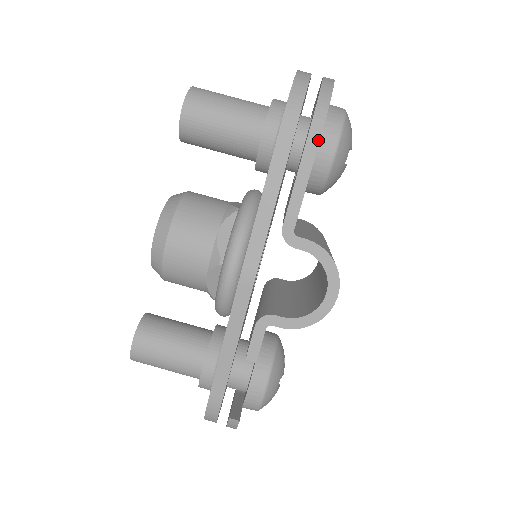
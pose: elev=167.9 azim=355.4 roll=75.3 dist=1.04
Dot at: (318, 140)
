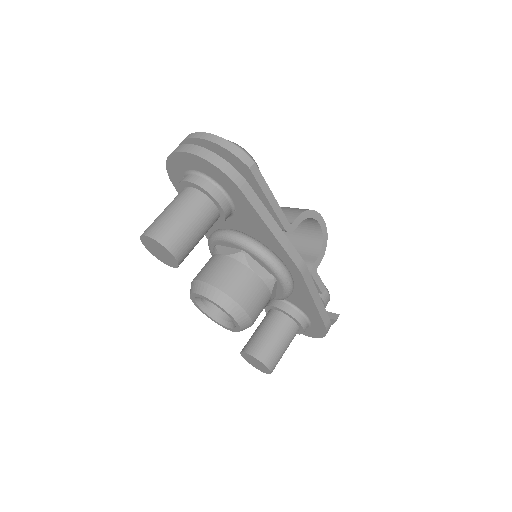
Dot at: (261, 175)
